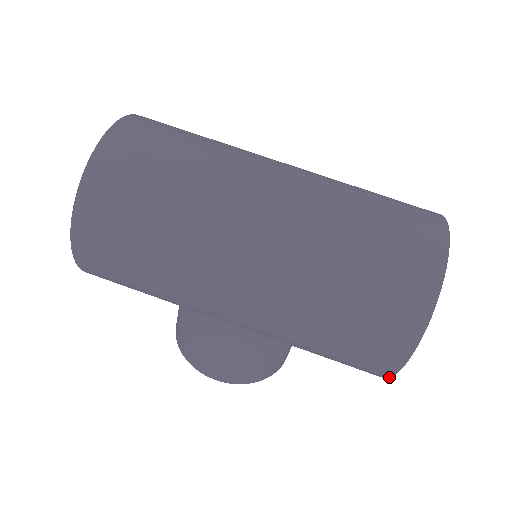
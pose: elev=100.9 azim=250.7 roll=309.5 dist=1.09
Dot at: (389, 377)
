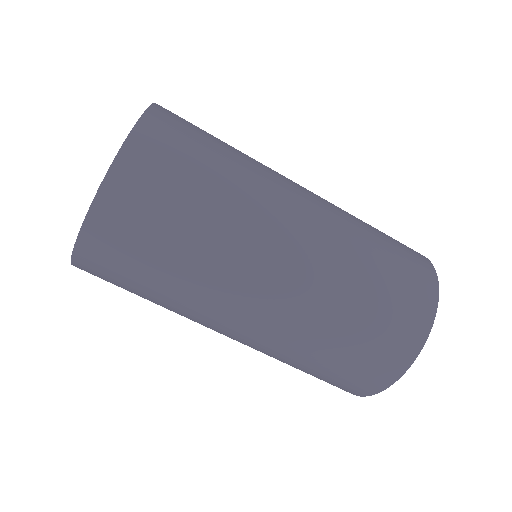
Dot at: occluded
